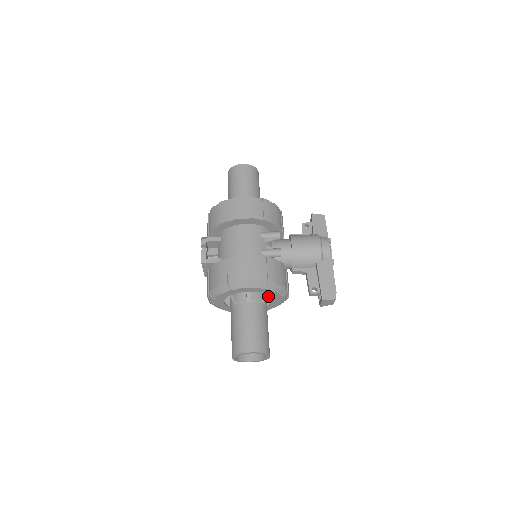
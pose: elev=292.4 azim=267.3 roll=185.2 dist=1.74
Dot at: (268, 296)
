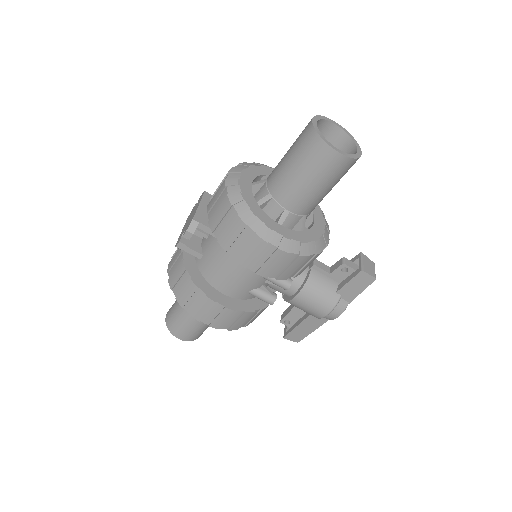
Dot at: occluded
